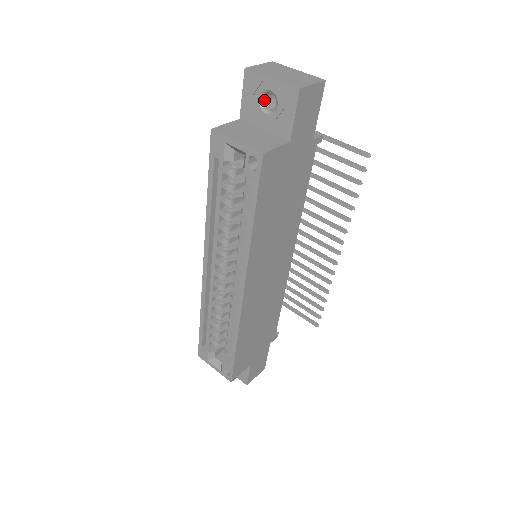
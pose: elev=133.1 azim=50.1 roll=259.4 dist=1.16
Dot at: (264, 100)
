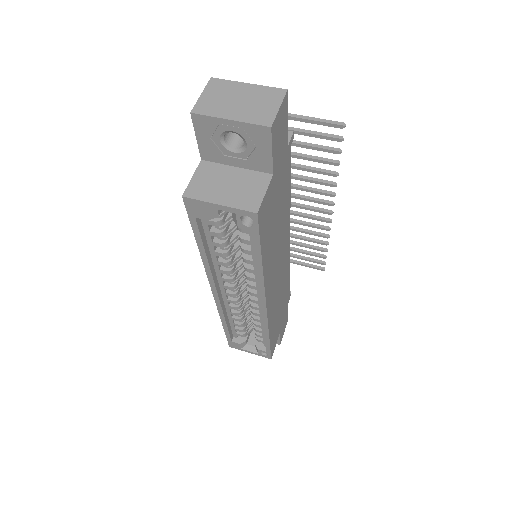
Dot at: (225, 137)
